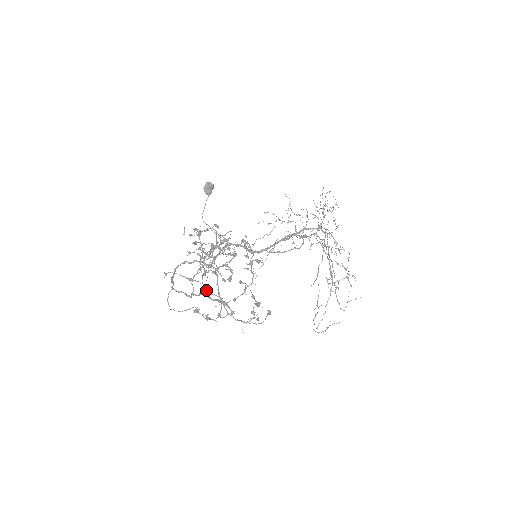
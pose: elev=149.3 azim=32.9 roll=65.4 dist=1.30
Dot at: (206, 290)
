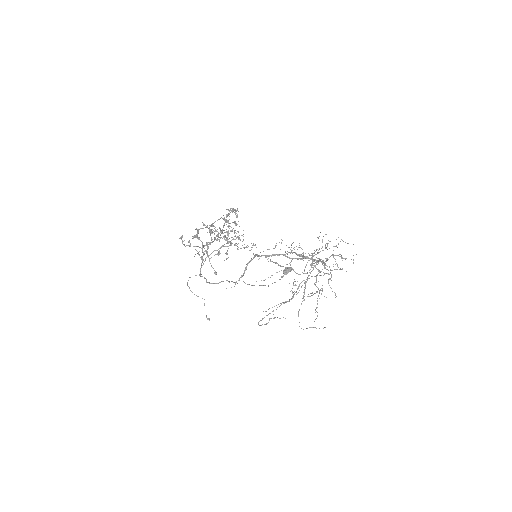
Dot at: (196, 228)
